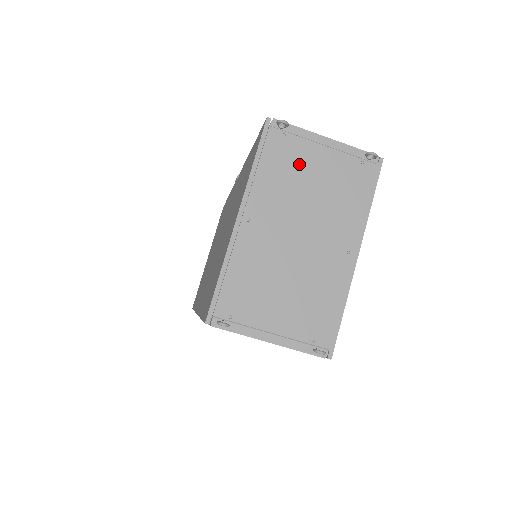
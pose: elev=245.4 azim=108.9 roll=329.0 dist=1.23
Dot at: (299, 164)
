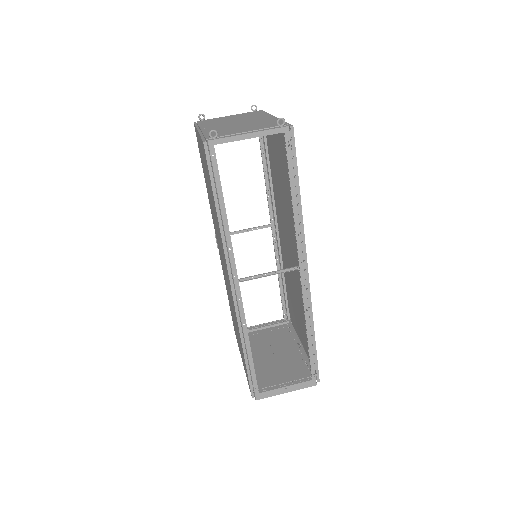
Dot at: occluded
